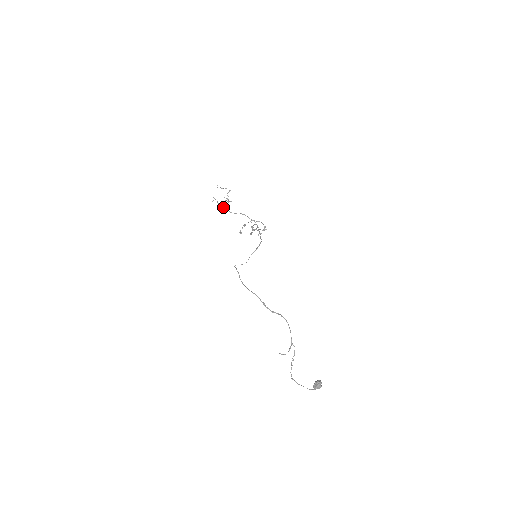
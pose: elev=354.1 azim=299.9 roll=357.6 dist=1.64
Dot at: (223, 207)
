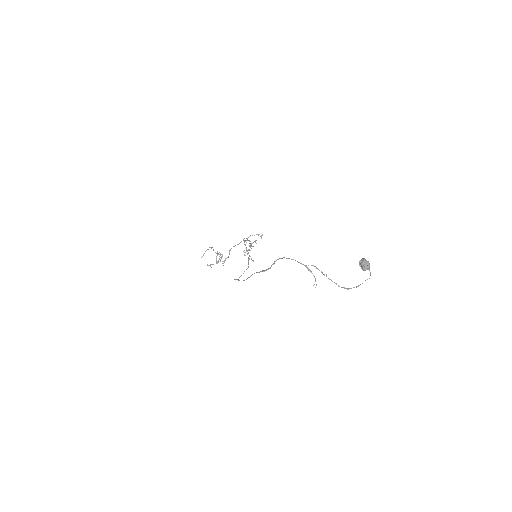
Dot at: (217, 262)
